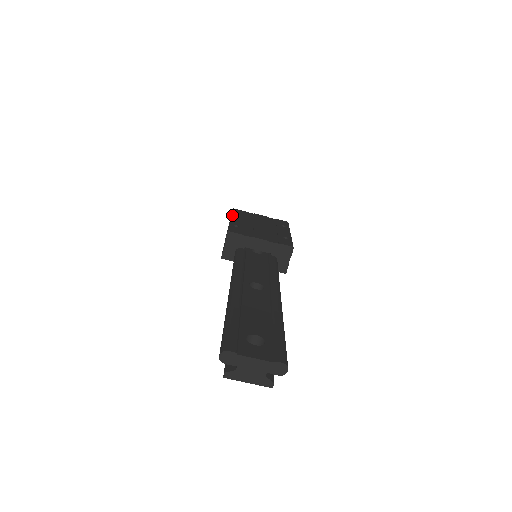
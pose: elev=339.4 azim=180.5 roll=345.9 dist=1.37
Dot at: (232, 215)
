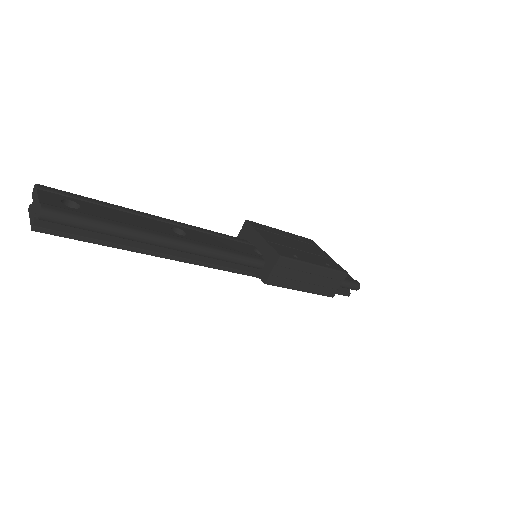
Dot at: (291, 233)
